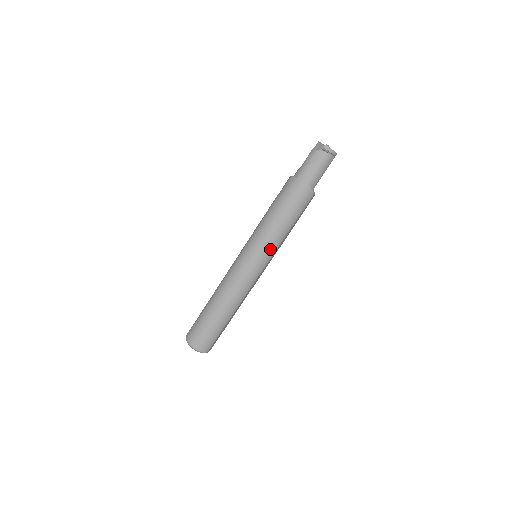
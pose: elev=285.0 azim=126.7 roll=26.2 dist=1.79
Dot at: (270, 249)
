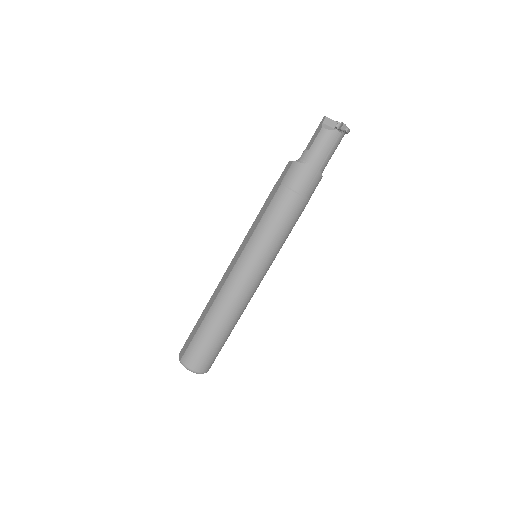
Dot at: (278, 248)
